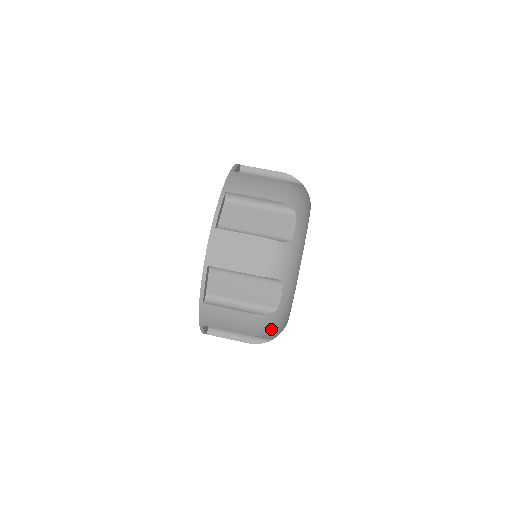
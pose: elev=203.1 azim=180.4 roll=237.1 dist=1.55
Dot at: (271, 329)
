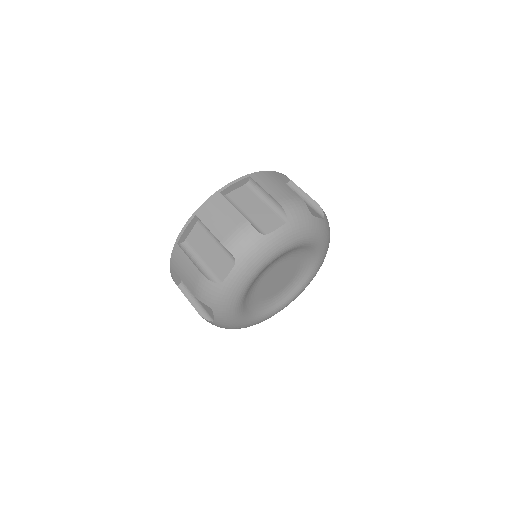
Dot at: (242, 252)
